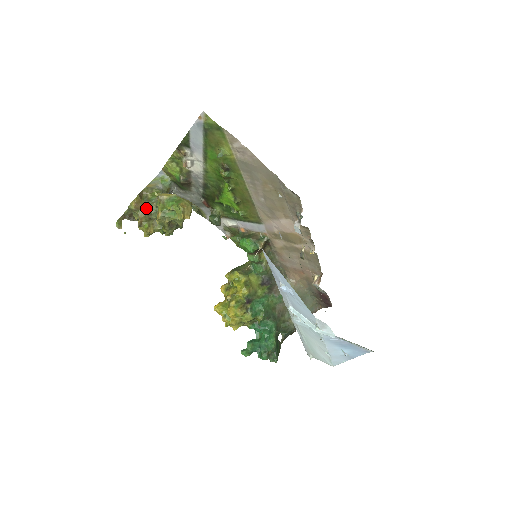
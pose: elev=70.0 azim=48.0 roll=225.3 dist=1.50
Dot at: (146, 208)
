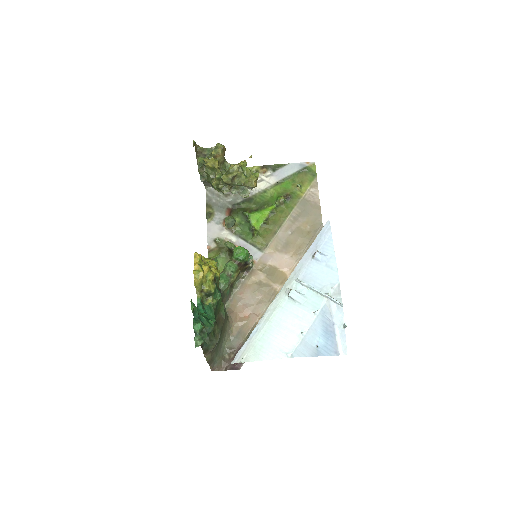
Dot at: (224, 158)
